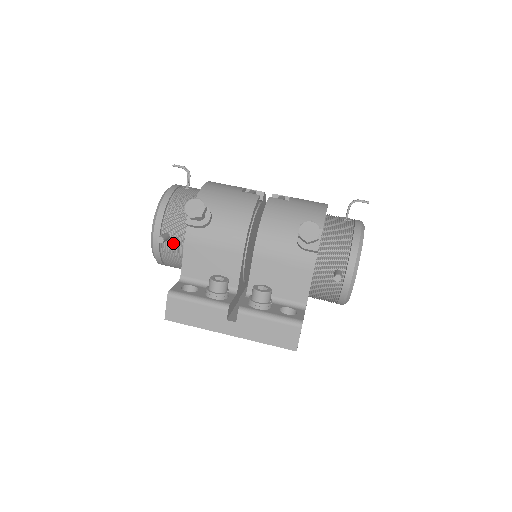
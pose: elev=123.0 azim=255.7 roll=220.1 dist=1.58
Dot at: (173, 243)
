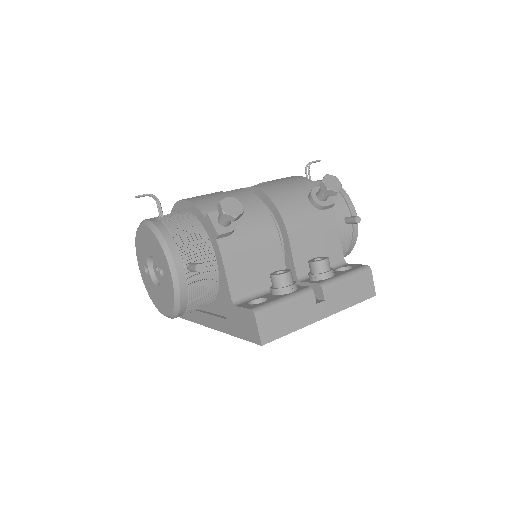
Dot at: occluded
